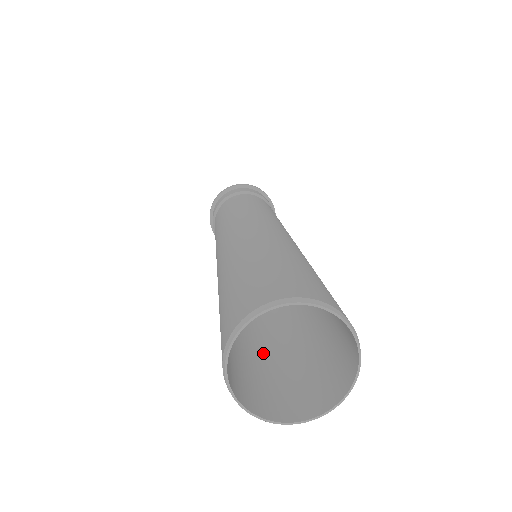
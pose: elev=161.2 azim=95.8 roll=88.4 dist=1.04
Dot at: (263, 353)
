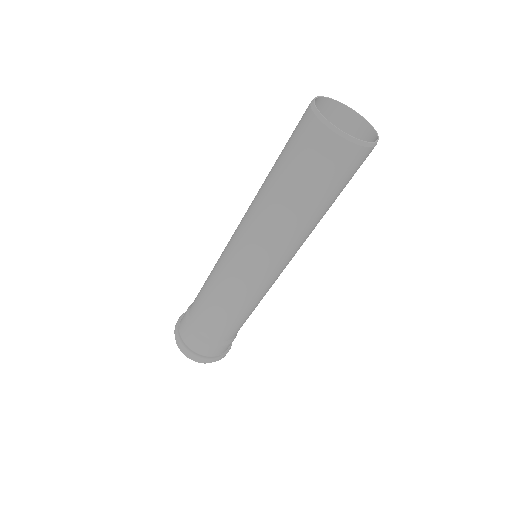
Dot at: (321, 202)
